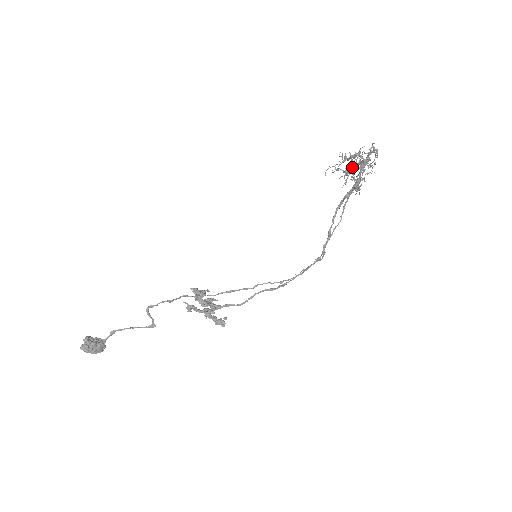
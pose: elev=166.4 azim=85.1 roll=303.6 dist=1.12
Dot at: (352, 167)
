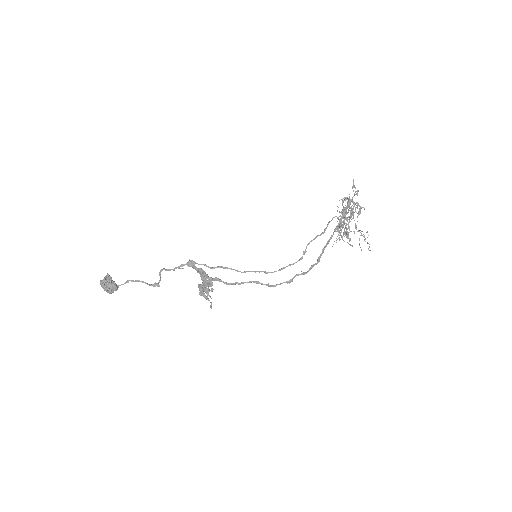
Dot at: occluded
